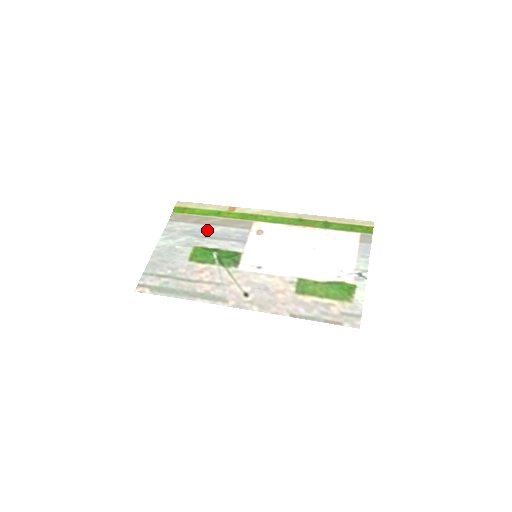
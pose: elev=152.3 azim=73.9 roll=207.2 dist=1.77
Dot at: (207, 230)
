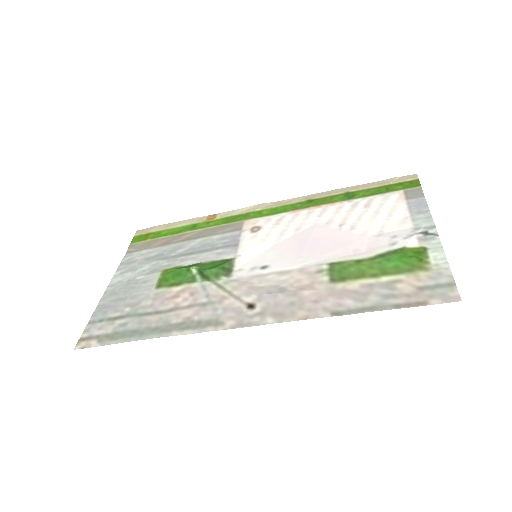
Dot at: (180, 248)
